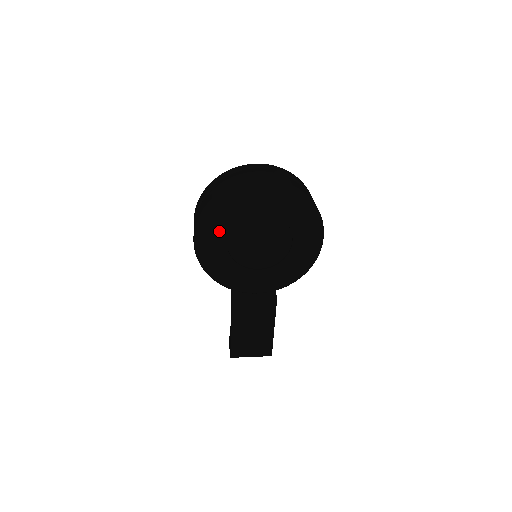
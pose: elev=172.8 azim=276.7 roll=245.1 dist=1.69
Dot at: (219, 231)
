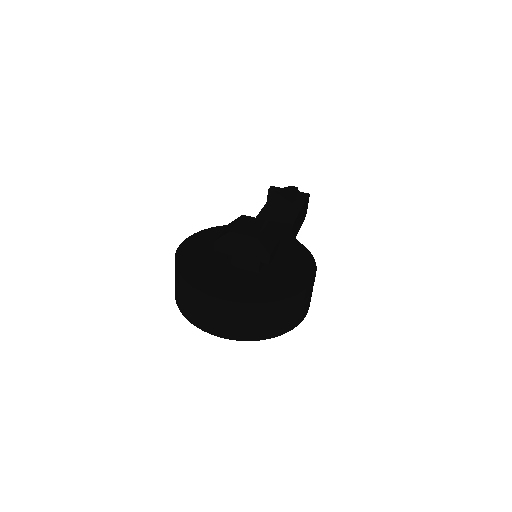
Dot at: occluded
